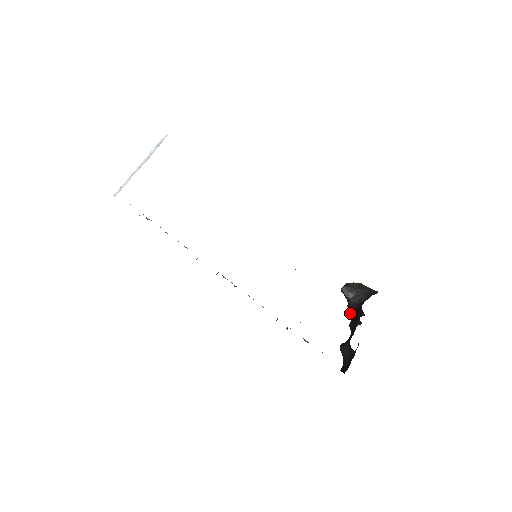
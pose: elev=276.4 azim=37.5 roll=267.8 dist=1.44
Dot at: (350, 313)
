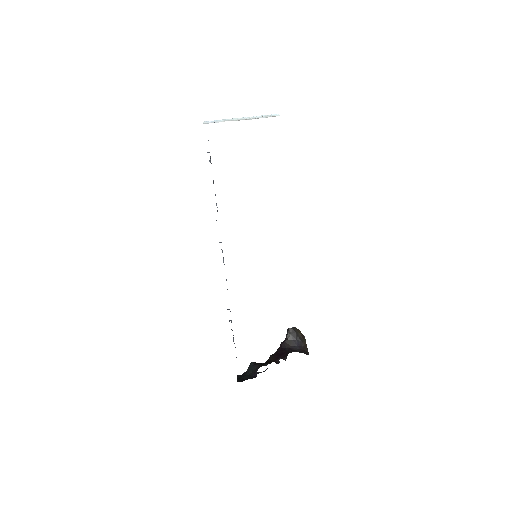
Dot at: (279, 348)
